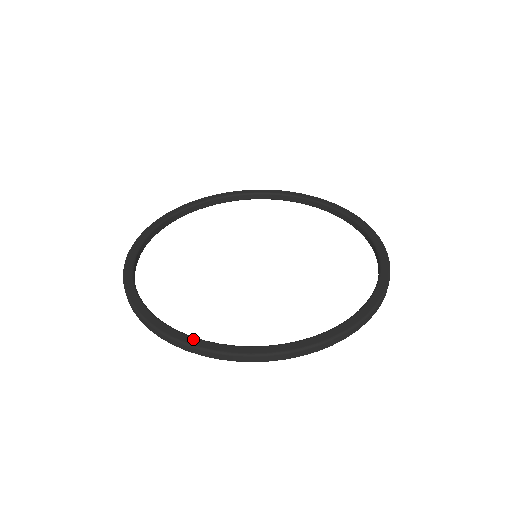
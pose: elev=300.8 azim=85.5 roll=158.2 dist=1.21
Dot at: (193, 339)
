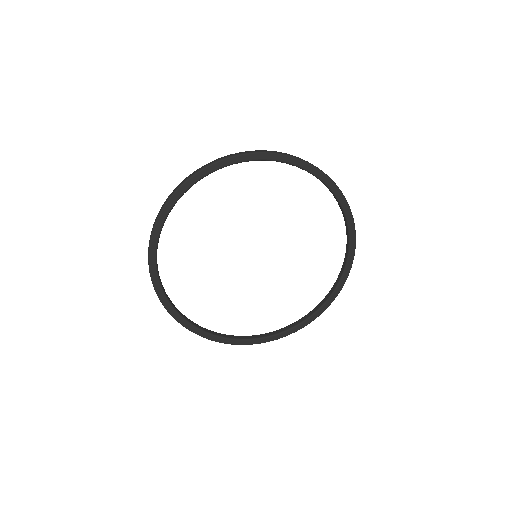
Dot at: (243, 342)
